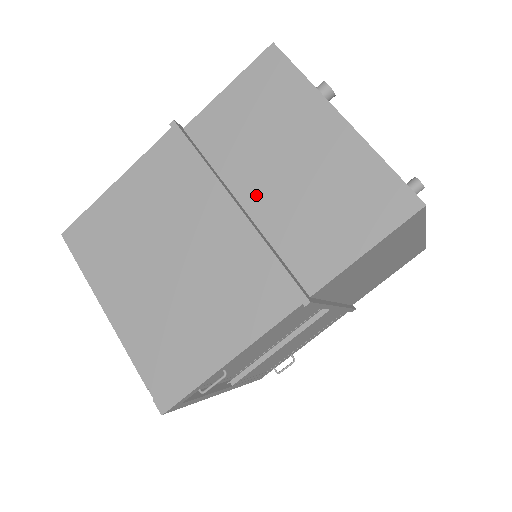
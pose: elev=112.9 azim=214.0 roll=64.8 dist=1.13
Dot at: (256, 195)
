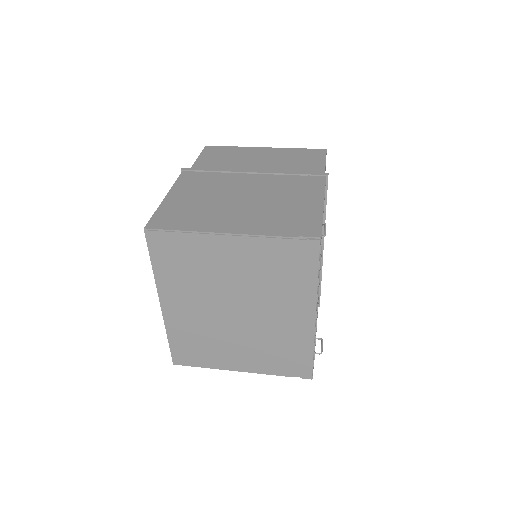
Dot at: occluded
